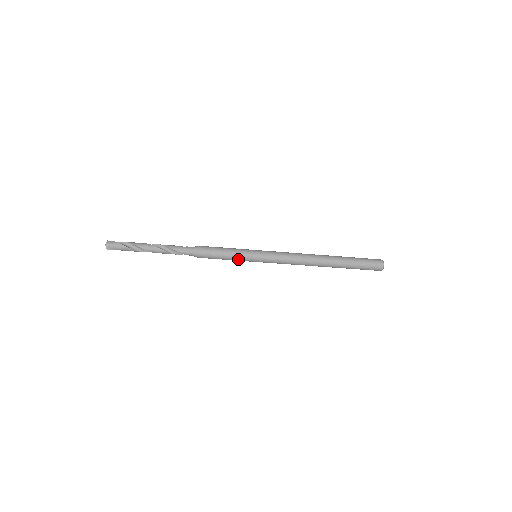
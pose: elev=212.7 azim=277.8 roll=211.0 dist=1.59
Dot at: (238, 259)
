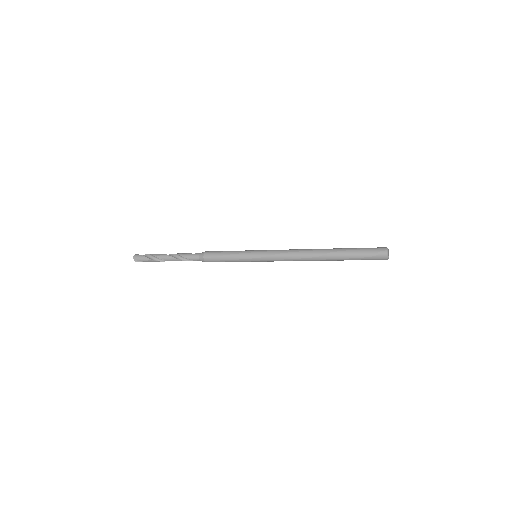
Dot at: (239, 260)
